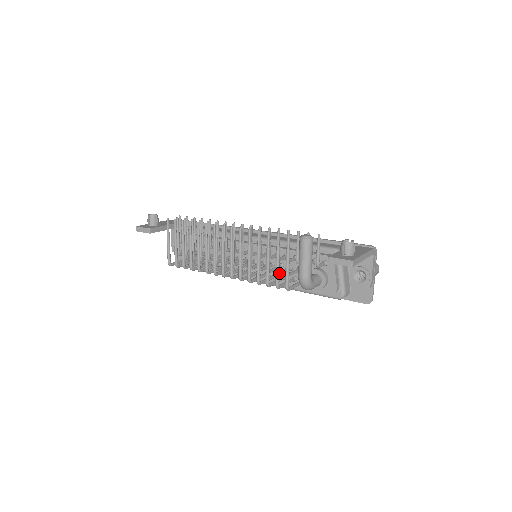
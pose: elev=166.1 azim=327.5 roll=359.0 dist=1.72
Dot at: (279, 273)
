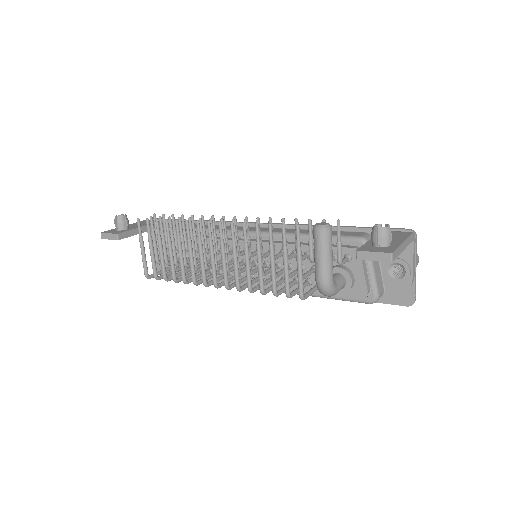
Dot at: (289, 277)
